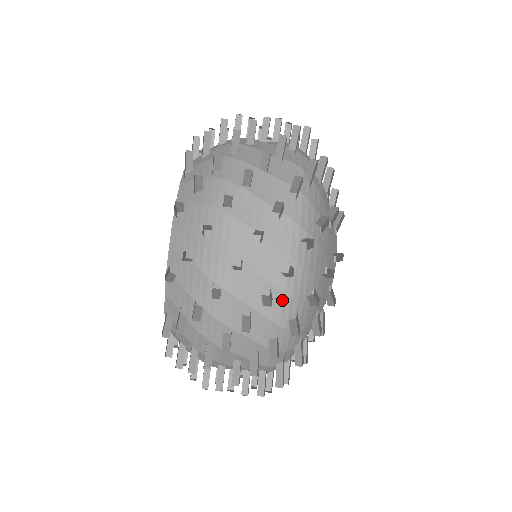
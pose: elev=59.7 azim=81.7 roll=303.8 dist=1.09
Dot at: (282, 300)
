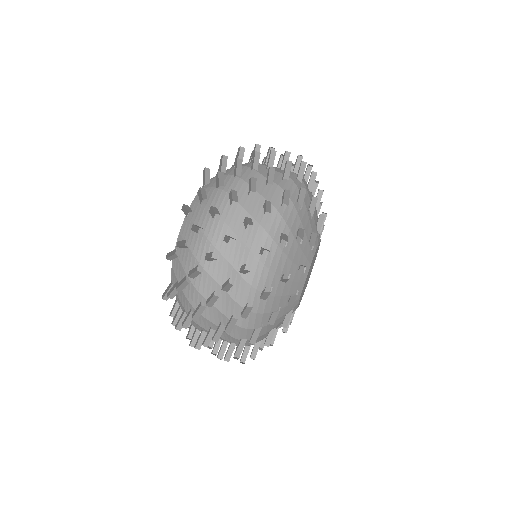
Dot at: (279, 192)
